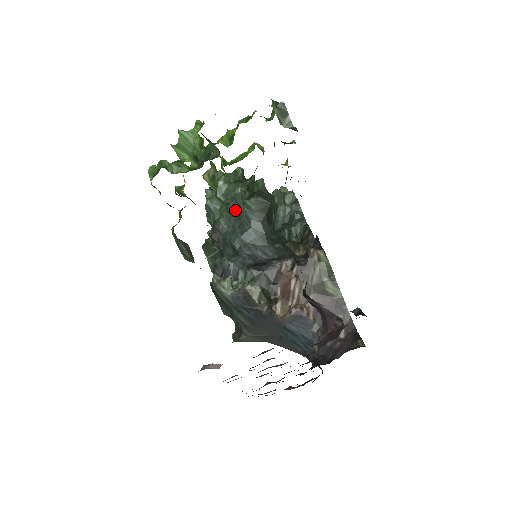
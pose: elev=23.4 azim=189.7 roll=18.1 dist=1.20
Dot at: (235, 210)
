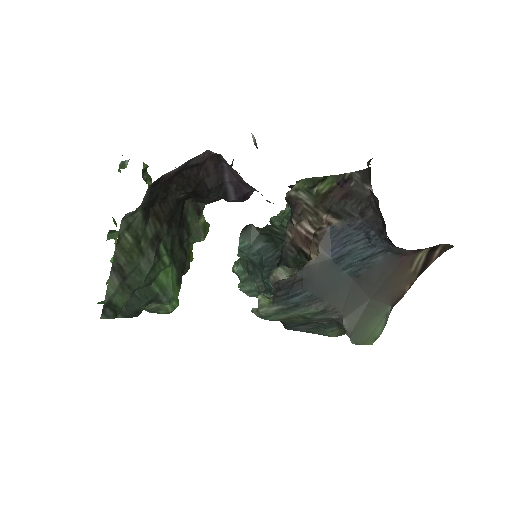
Dot at: (252, 265)
